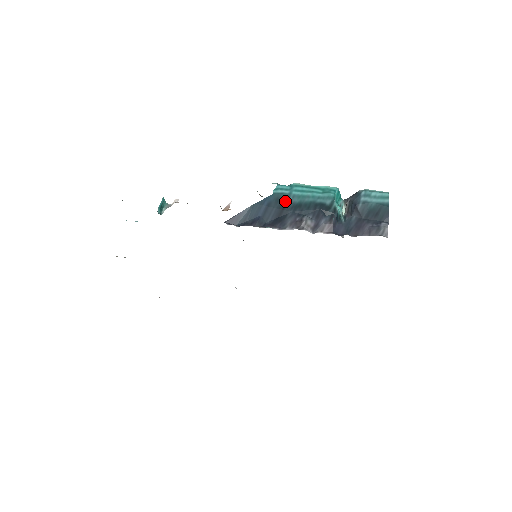
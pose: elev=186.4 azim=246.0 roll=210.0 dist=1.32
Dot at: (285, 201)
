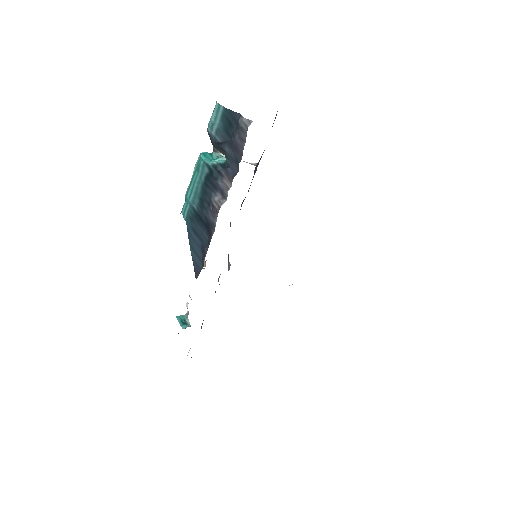
Dot at: (194, 213)
